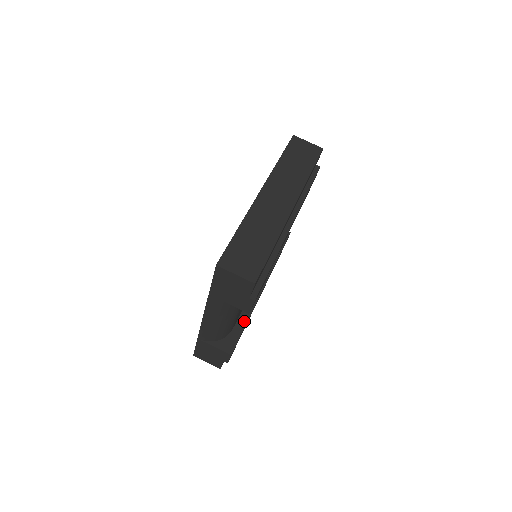
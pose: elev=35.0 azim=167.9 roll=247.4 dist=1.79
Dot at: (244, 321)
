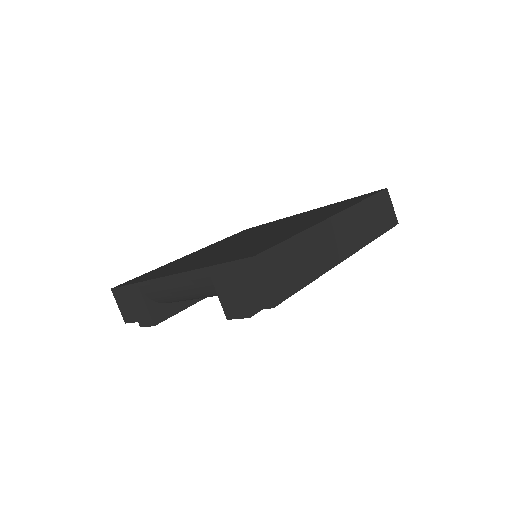
Dot at: (190, 302)
